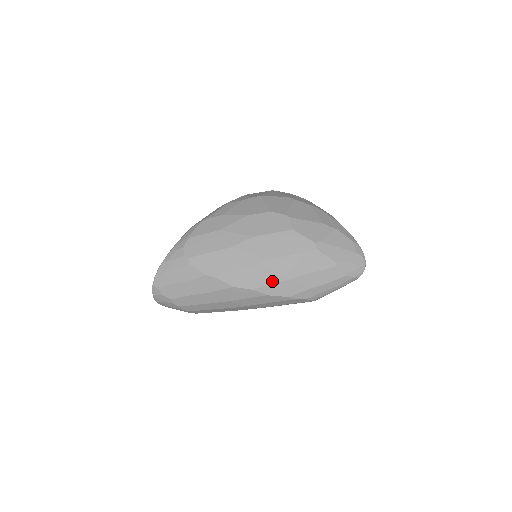
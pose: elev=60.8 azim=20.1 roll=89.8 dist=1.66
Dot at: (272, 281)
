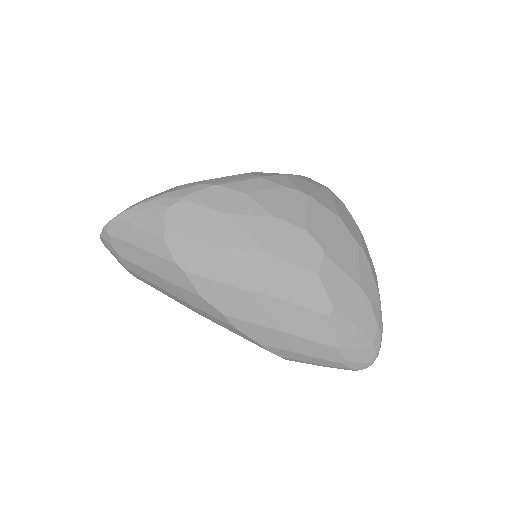
Dot at: (252, 319)
